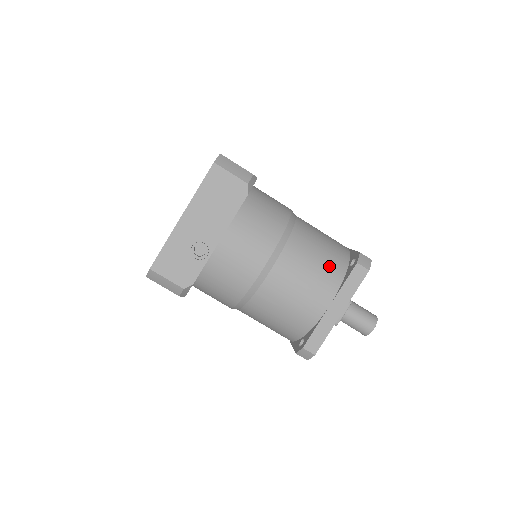
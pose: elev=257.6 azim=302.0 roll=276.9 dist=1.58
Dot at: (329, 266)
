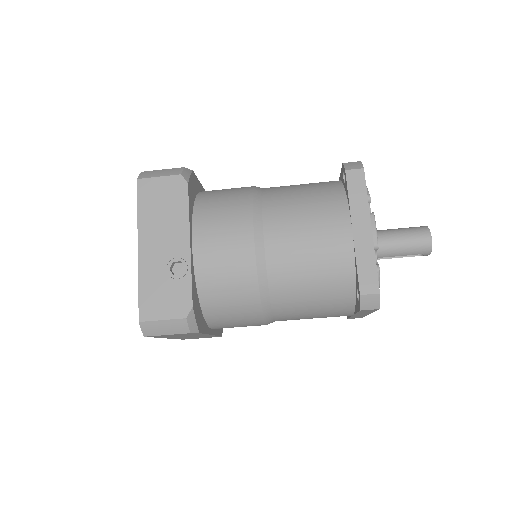
Dot at: (322, 197)
